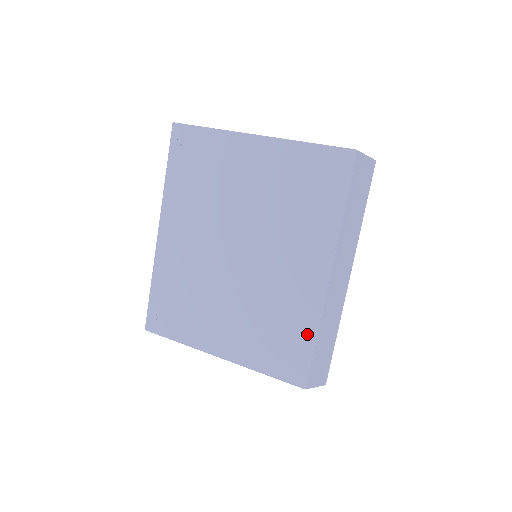
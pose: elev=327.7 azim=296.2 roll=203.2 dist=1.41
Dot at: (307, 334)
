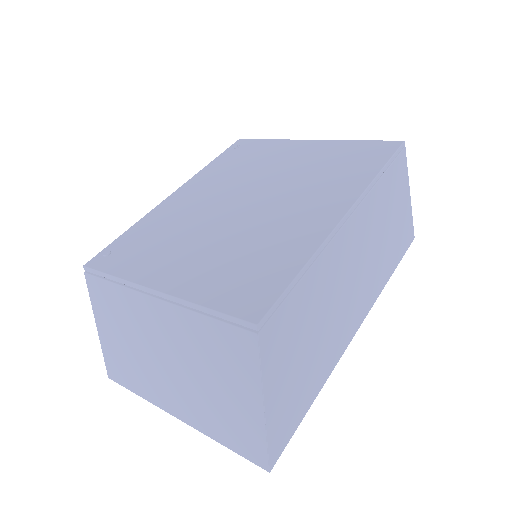
Dot at: (293, 264)
